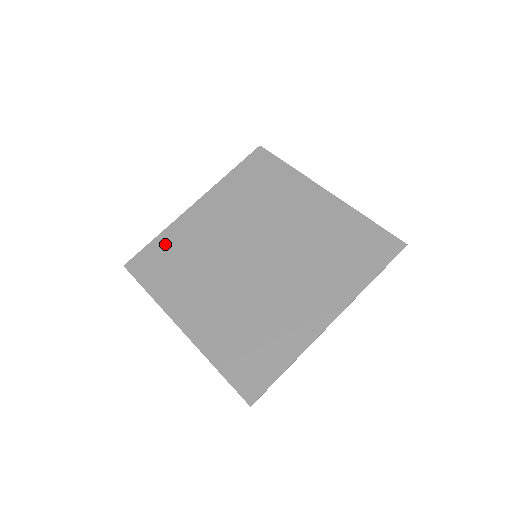
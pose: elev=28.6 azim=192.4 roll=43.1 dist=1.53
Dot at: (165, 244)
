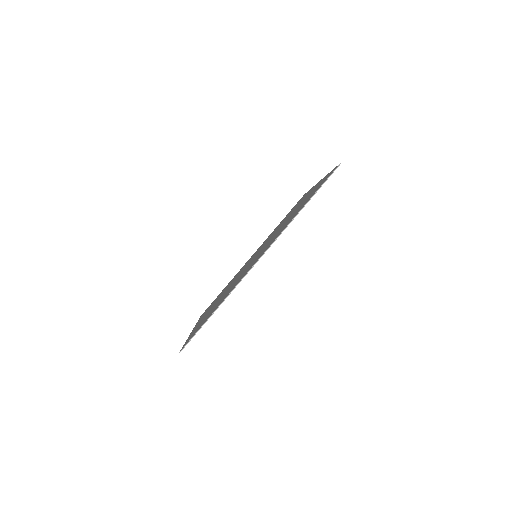
Dot at: (224, 288)
